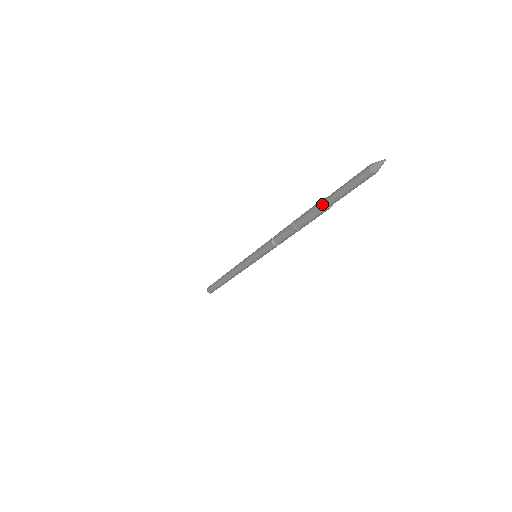
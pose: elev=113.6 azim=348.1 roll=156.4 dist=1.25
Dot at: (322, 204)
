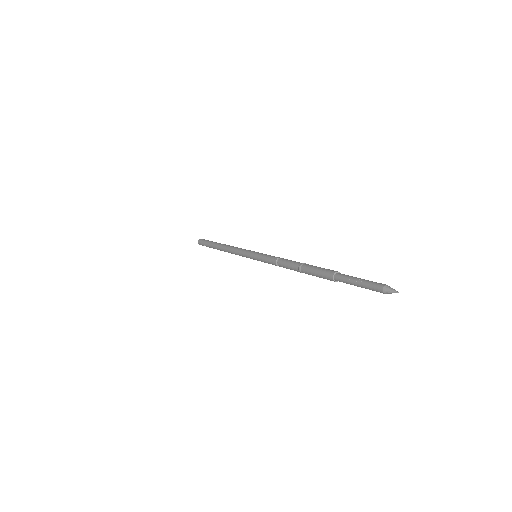
Dot at: occluded
